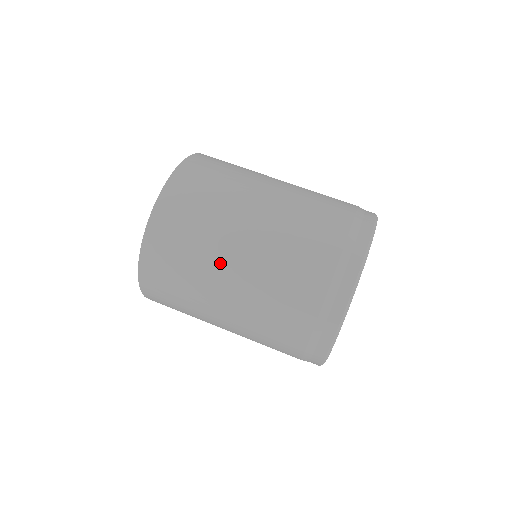
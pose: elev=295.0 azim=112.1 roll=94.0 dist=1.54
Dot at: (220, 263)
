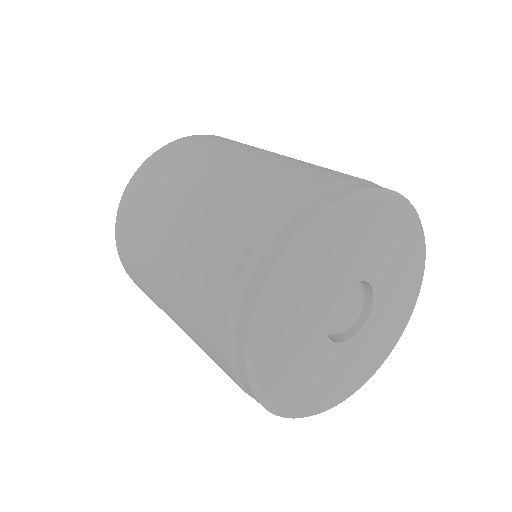
Dot at: (188, 183)
